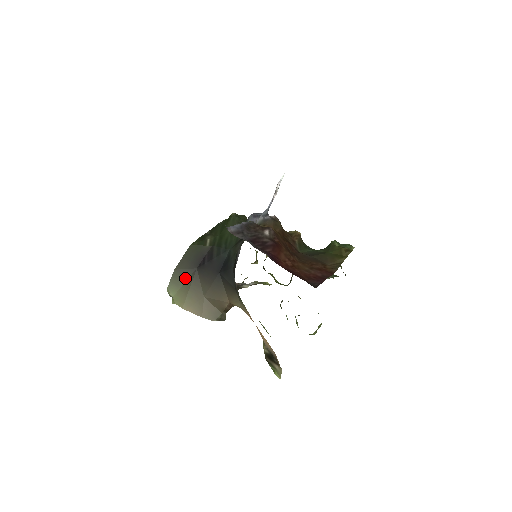
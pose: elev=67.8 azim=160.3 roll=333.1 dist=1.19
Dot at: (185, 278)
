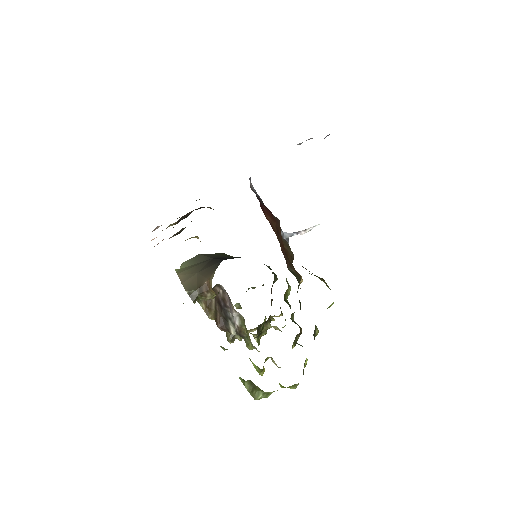
Dot at: (200, 261)
